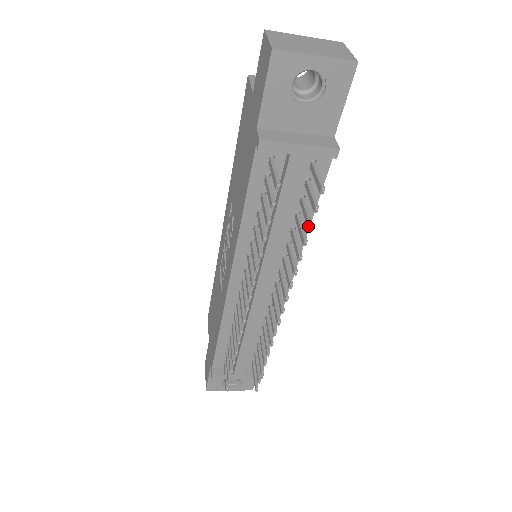
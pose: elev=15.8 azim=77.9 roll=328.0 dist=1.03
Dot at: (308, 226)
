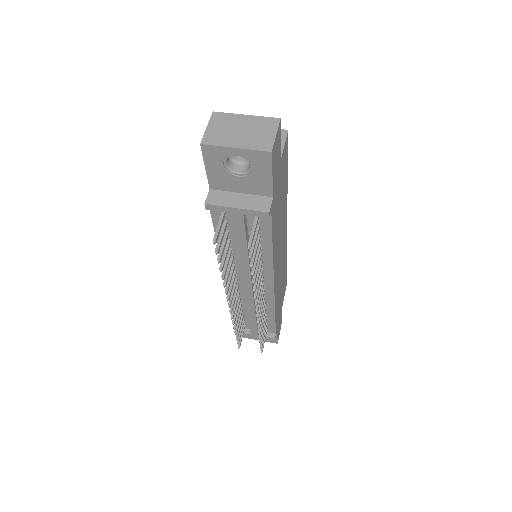
Dot at: (250, 265)
